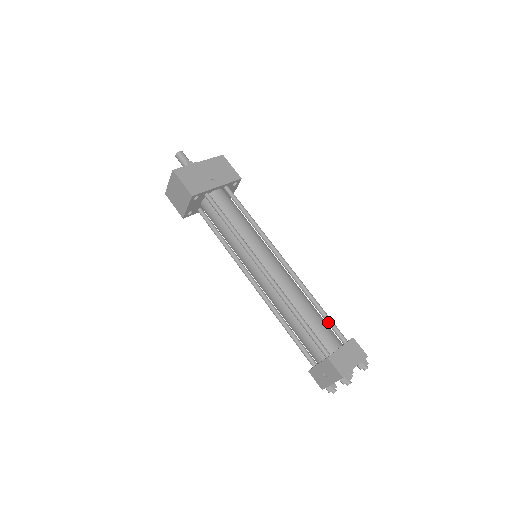
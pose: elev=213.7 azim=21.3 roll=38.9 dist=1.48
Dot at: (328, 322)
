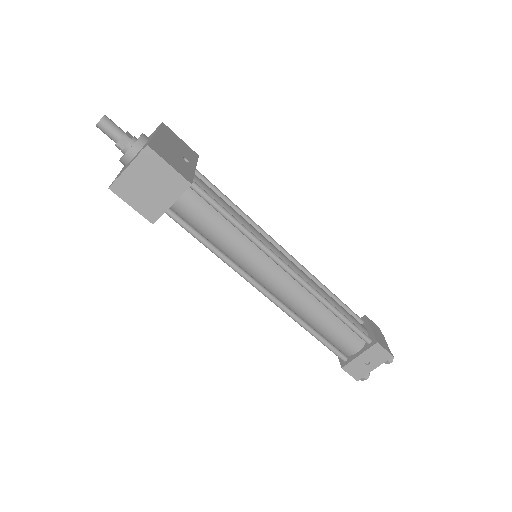
Dot at: (345, 308)
